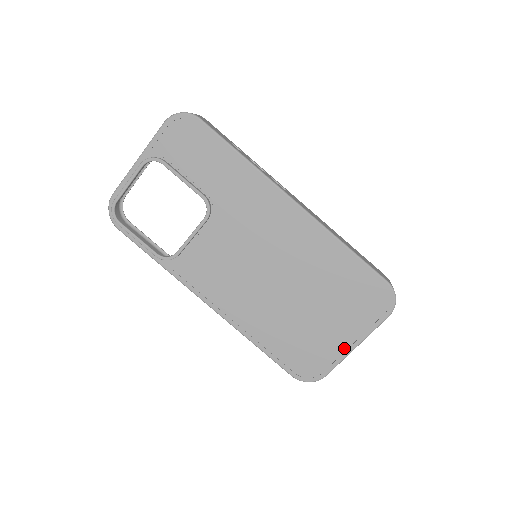
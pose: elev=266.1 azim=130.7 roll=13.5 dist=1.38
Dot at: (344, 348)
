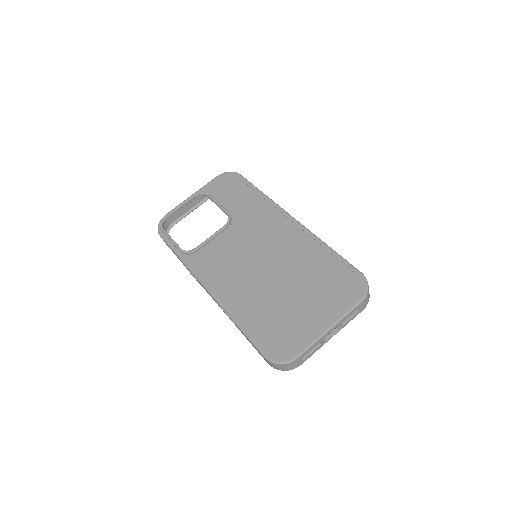
Dot at: (318, 329)
